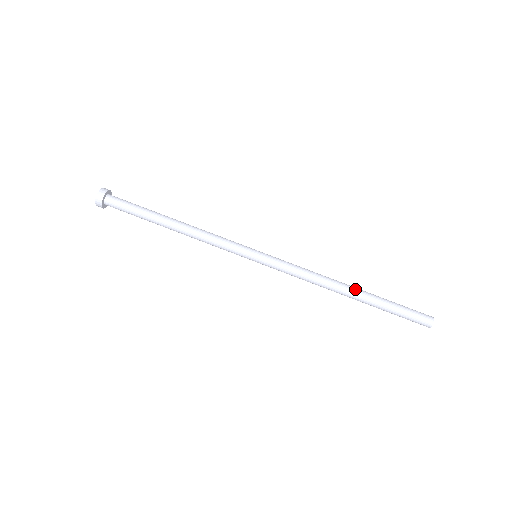
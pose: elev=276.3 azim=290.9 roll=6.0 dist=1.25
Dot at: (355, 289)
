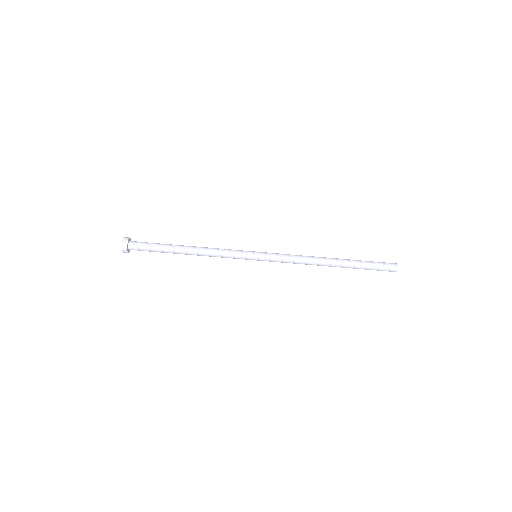
Dot at: (336, 264)
